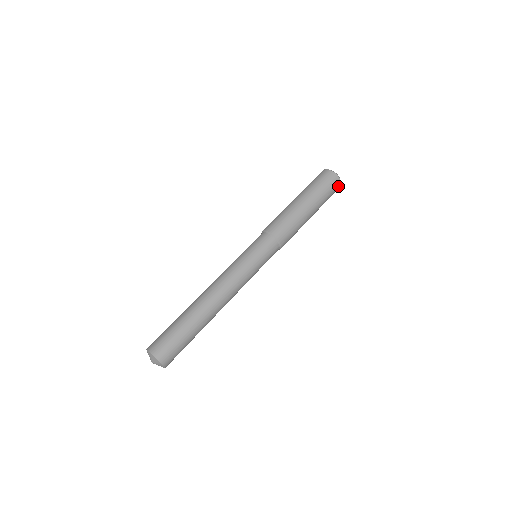
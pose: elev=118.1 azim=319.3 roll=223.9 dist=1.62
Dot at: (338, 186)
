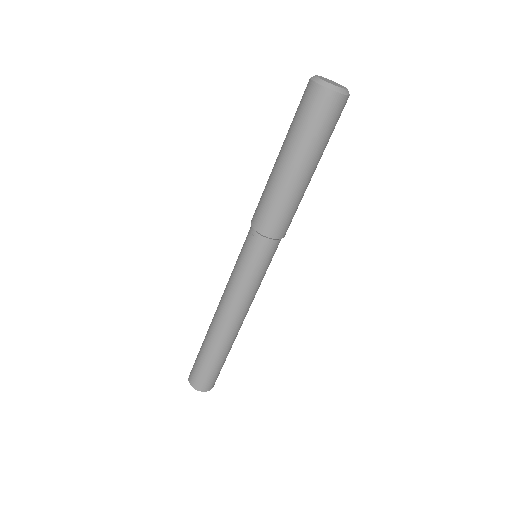
Dot at: (342, 102)
